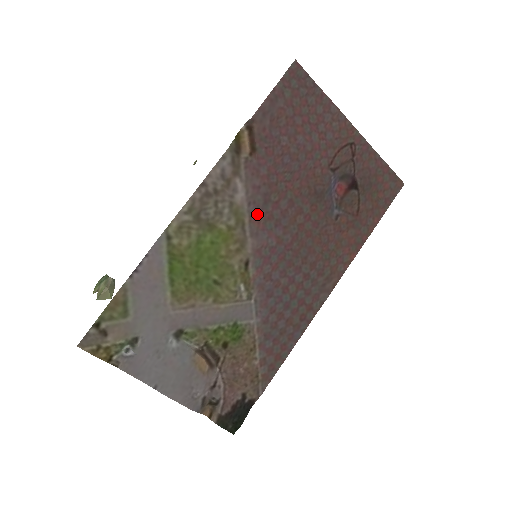
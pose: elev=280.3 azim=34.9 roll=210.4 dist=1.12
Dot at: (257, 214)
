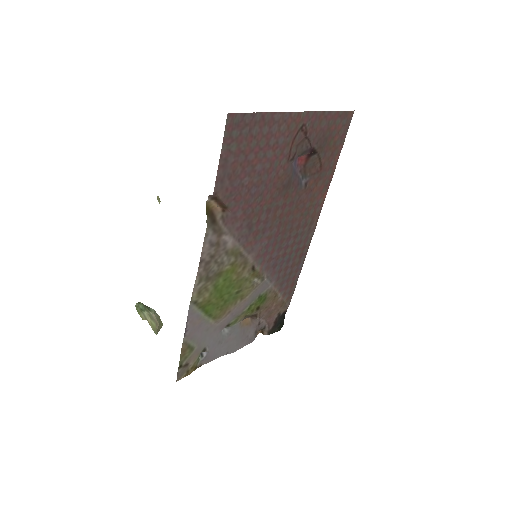
Dot at: (247, 240)
